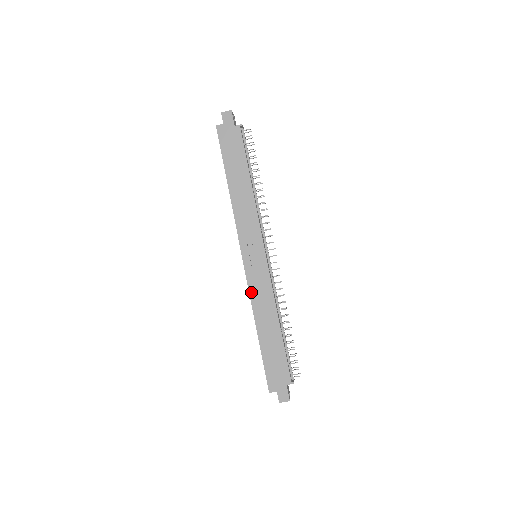
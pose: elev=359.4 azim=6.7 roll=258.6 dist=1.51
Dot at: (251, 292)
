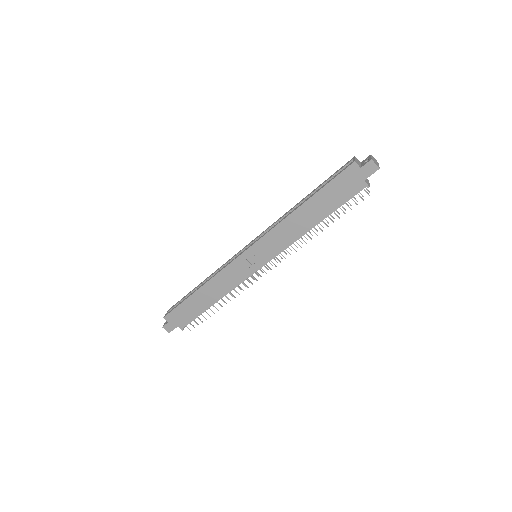
Dot at: (224, 271)
